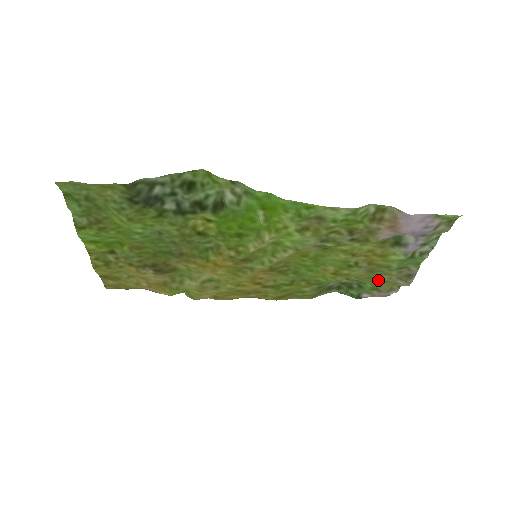
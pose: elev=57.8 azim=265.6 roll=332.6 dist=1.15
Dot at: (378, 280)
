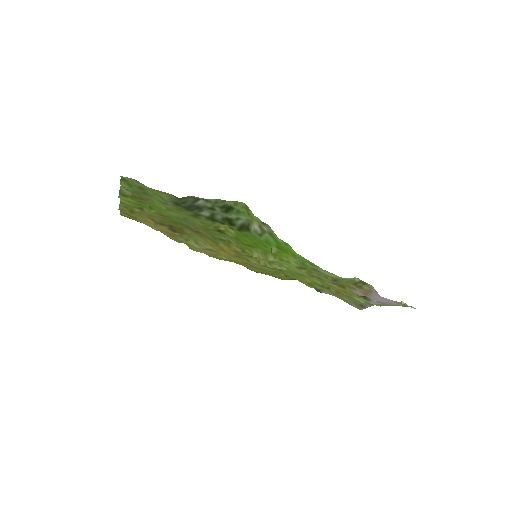
Dot at: (339, 296)
